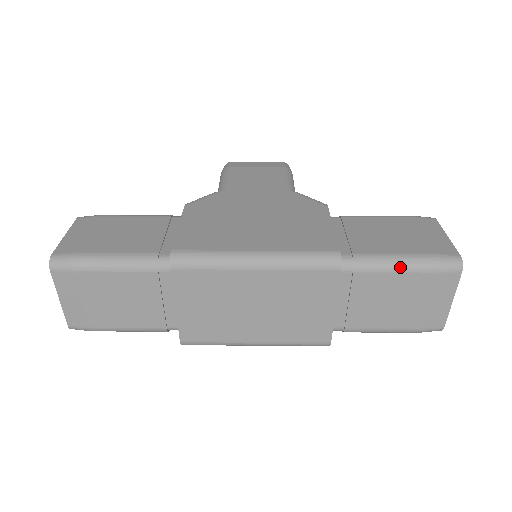
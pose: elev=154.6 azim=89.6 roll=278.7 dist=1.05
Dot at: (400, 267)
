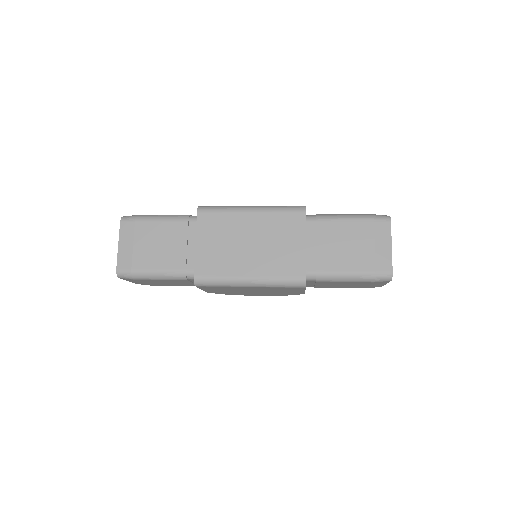
Dot at: (347, 217)
